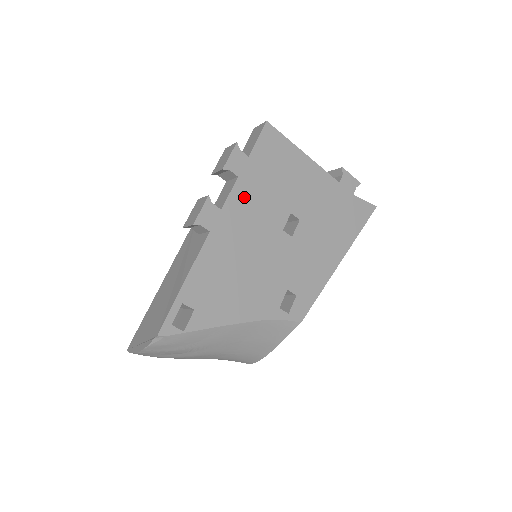
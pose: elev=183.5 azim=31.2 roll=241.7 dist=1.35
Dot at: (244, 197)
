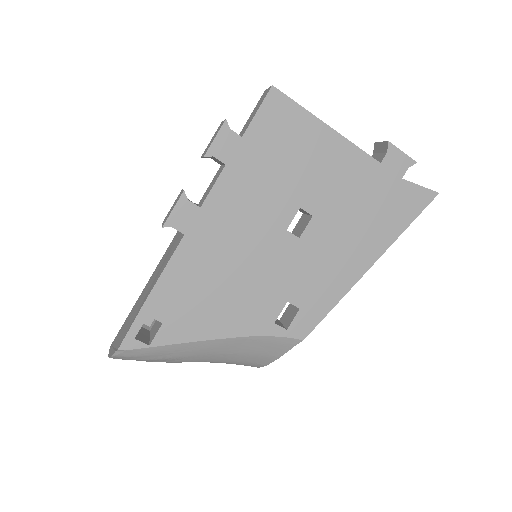
Dot at: (233, 190)
